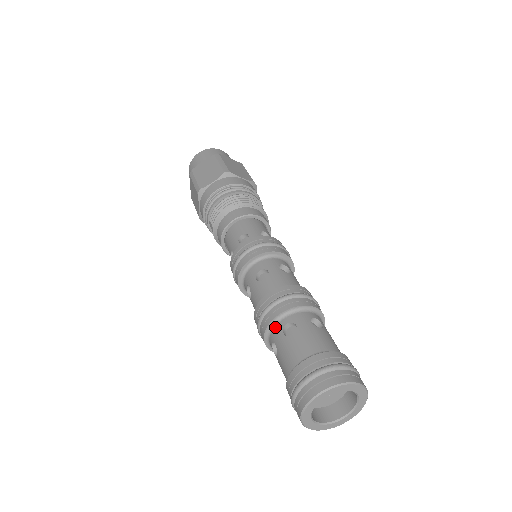
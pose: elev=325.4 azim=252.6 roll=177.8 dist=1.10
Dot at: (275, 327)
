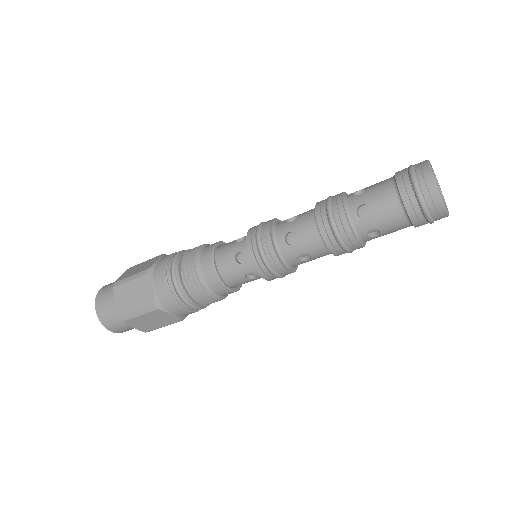
Dot at: (348, 202)
